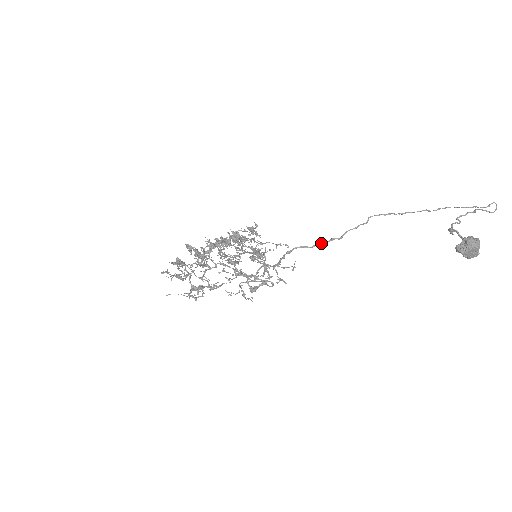
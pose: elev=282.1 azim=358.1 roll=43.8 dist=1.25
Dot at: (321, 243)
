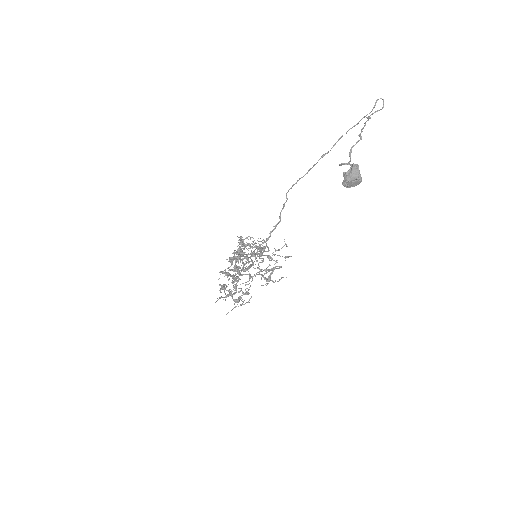
Dot at: occluded
